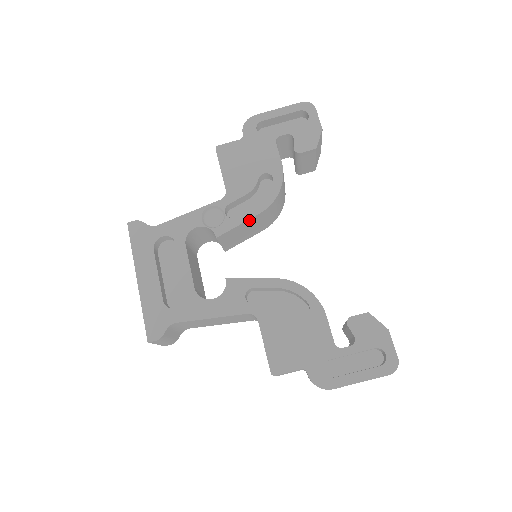
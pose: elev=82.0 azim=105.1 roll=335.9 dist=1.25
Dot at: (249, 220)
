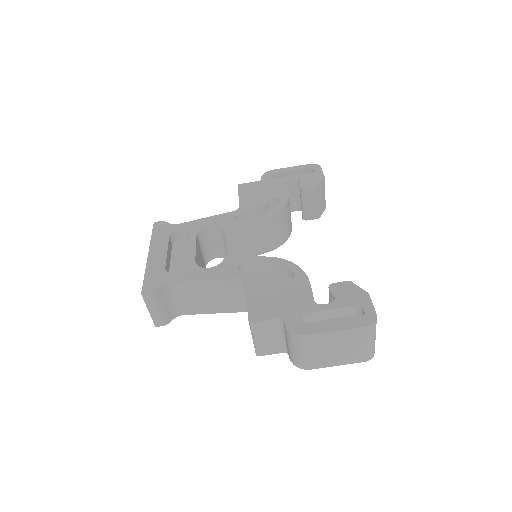
Dot at: (254, 224)
